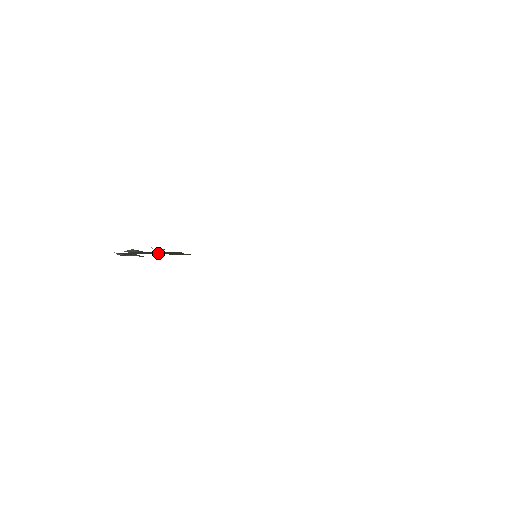
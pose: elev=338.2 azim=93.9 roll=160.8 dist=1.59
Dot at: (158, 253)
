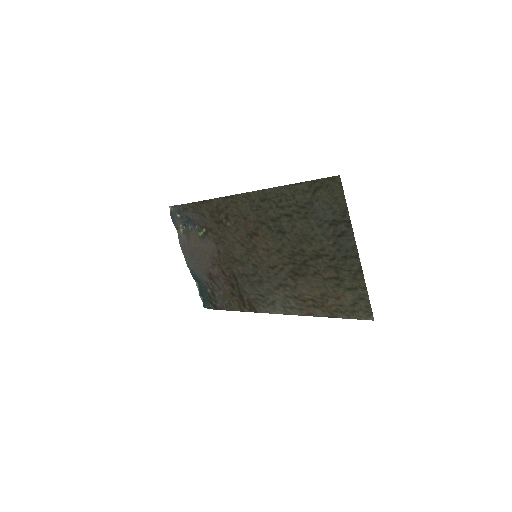
Dot at: (195, 244)
